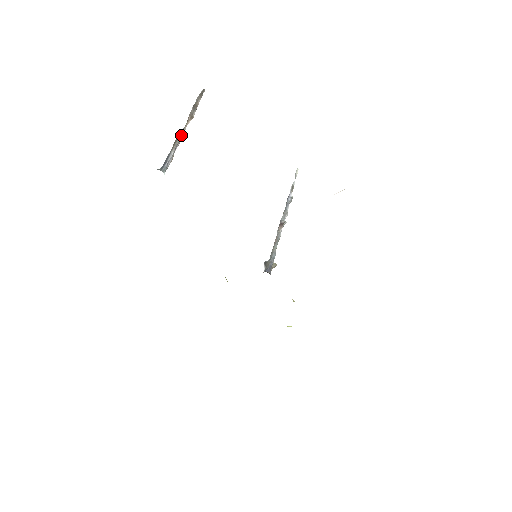
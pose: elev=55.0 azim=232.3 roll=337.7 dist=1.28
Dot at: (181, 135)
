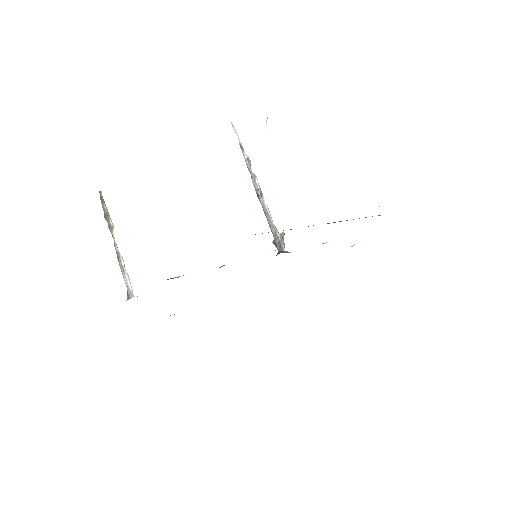
Dot at: (117, 253)
